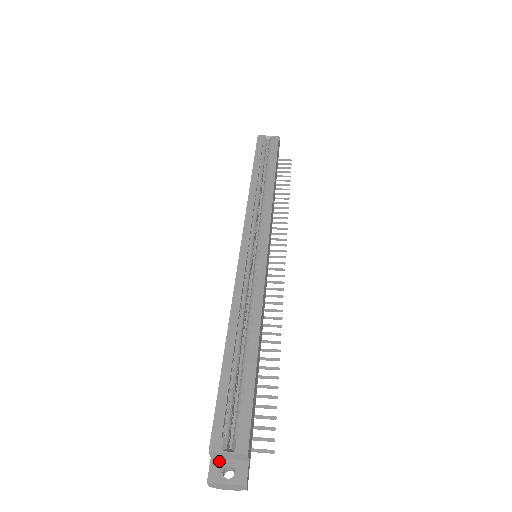
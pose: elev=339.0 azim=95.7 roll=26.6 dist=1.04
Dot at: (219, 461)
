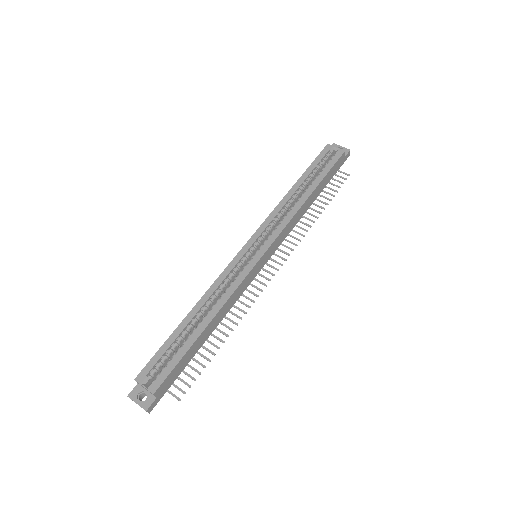
Dot at: (141, 388)
